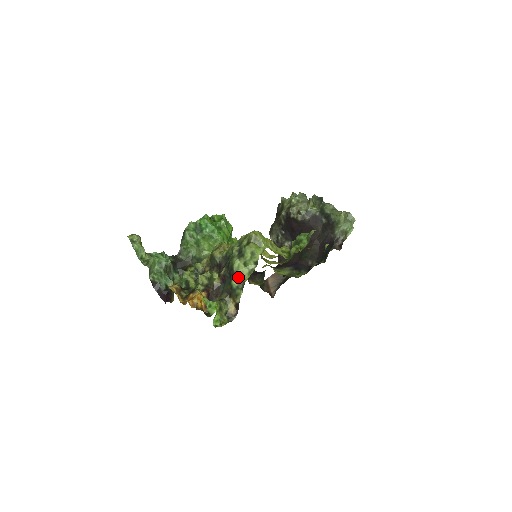
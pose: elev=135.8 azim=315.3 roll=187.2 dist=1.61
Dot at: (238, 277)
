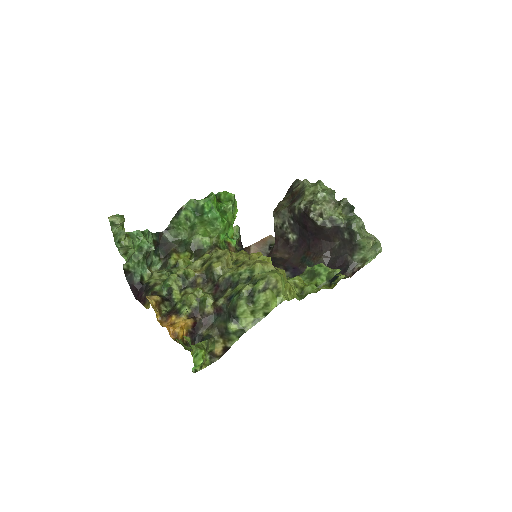
Dot at: (239, 322)
